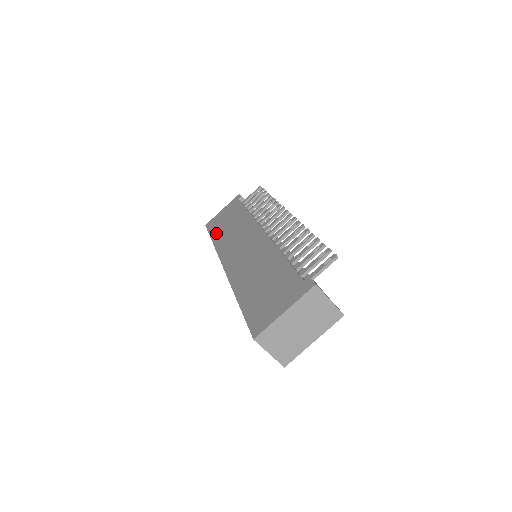
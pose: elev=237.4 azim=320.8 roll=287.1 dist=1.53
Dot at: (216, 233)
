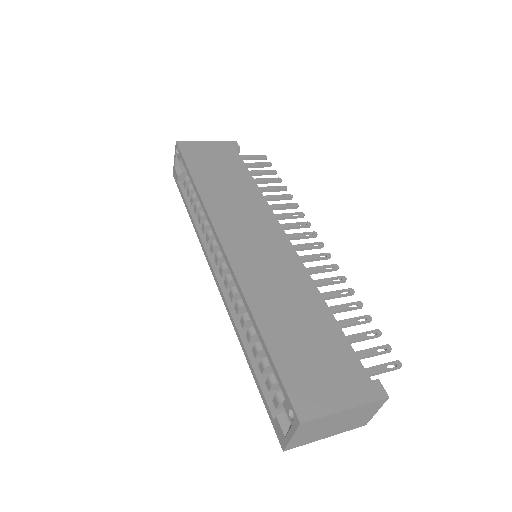
Dot at: (201, 174)
